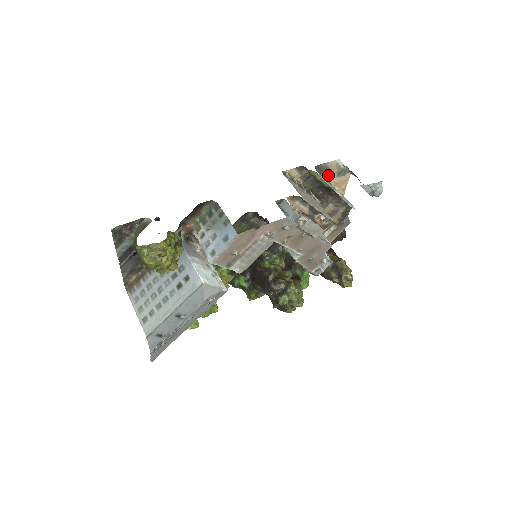
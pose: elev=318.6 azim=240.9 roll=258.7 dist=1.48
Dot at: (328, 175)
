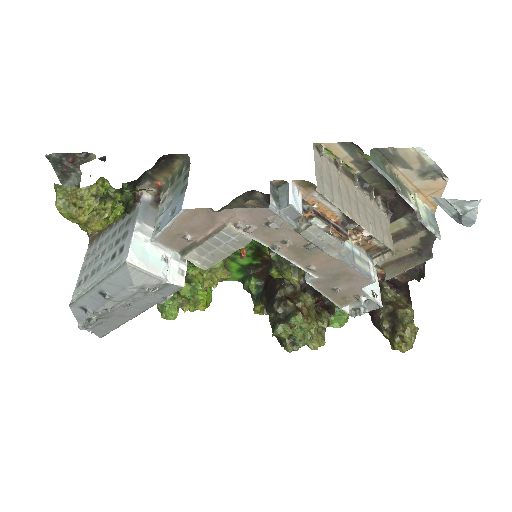
Dot at: (401, 170)
